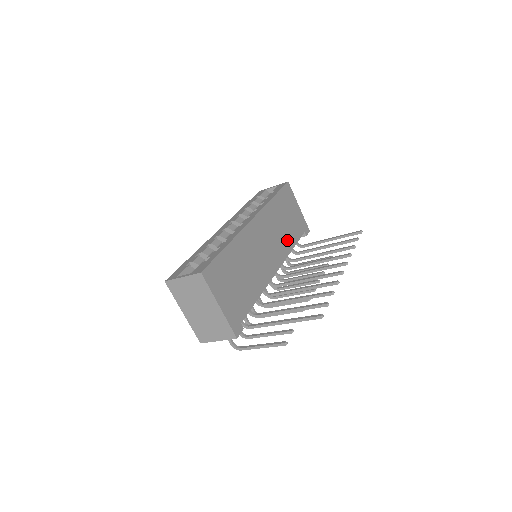
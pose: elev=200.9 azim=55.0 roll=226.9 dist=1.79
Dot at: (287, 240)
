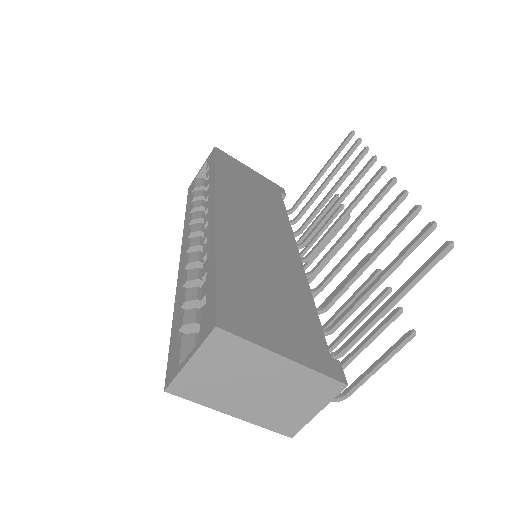
Dot at: (274, 211)
